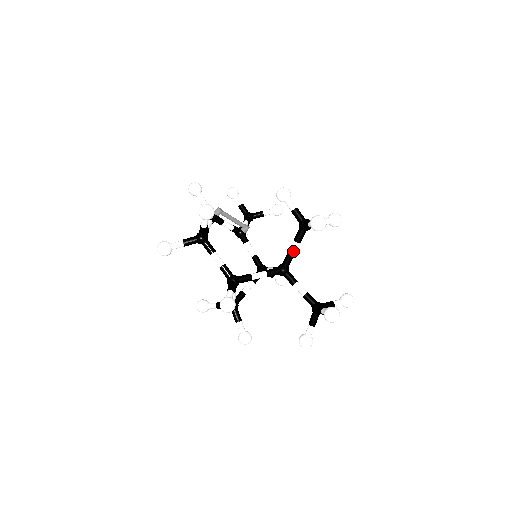
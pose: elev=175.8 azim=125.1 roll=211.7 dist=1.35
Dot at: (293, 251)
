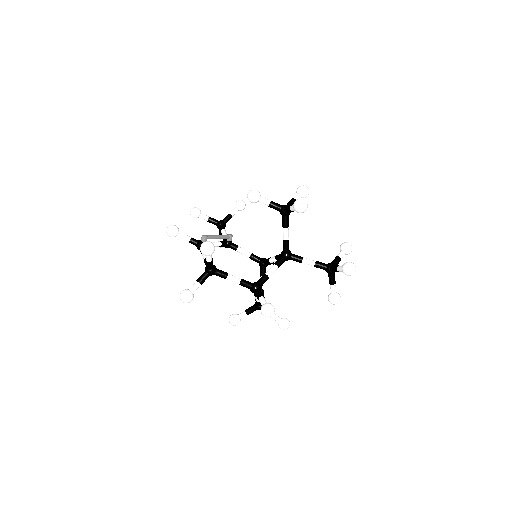
Dot at: (287, 236)
